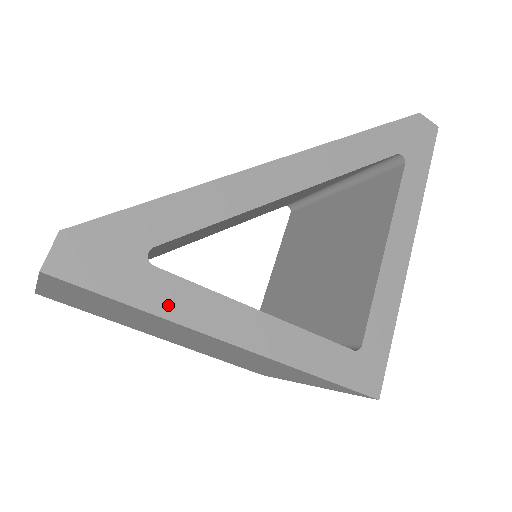
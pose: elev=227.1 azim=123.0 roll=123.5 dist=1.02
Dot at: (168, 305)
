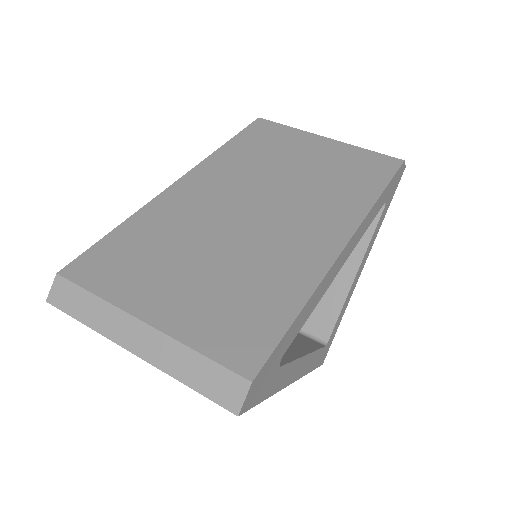
Dot at: (278, 385)
